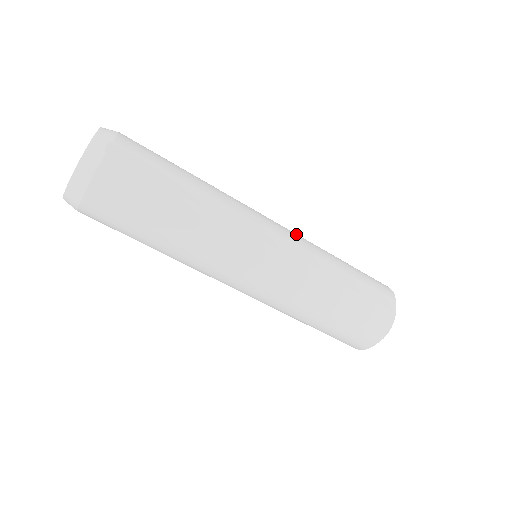
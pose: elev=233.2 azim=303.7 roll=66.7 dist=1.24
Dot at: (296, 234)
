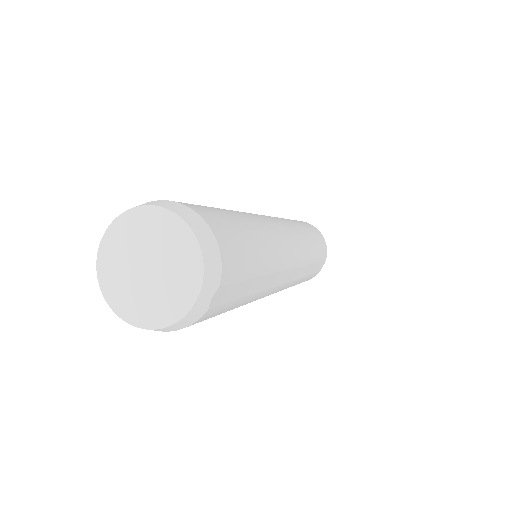
Dot at: (301, 244)
